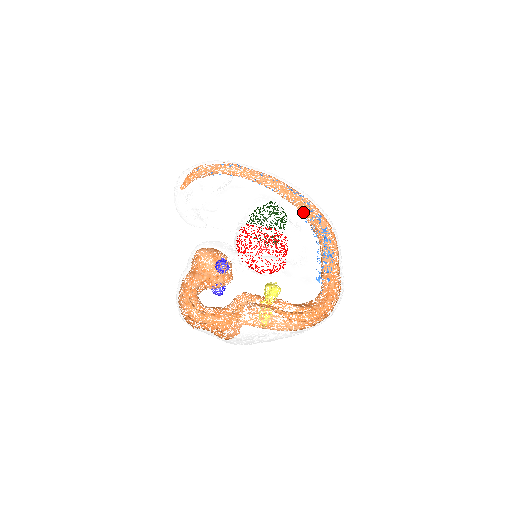
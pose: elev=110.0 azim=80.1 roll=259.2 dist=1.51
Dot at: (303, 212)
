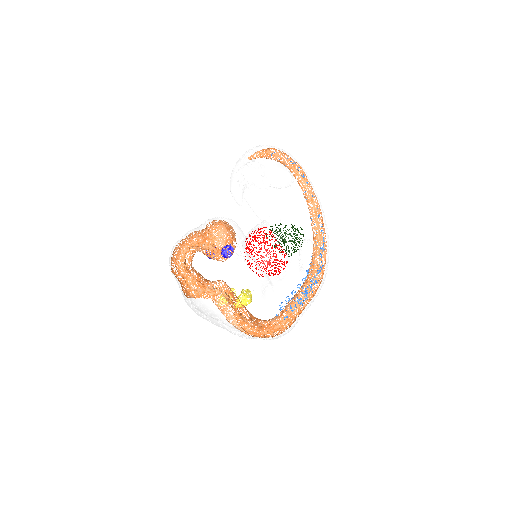
Dot at: occluded
